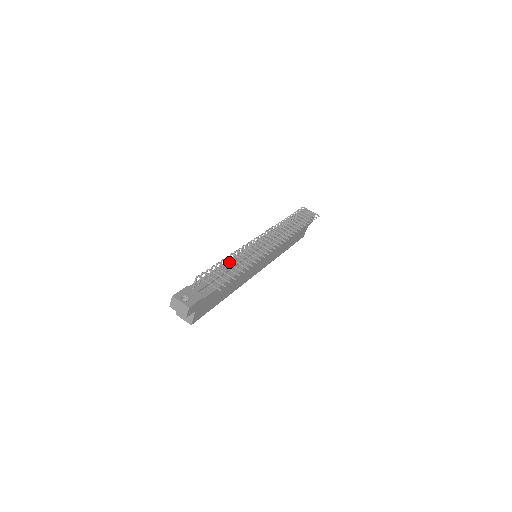
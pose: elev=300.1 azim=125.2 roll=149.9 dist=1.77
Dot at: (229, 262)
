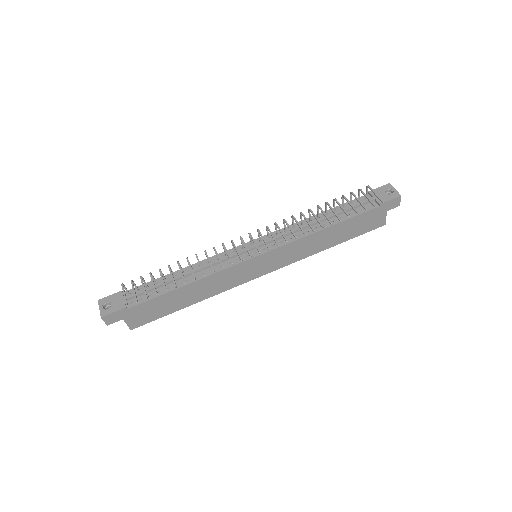
Dot at: (170, 270)
